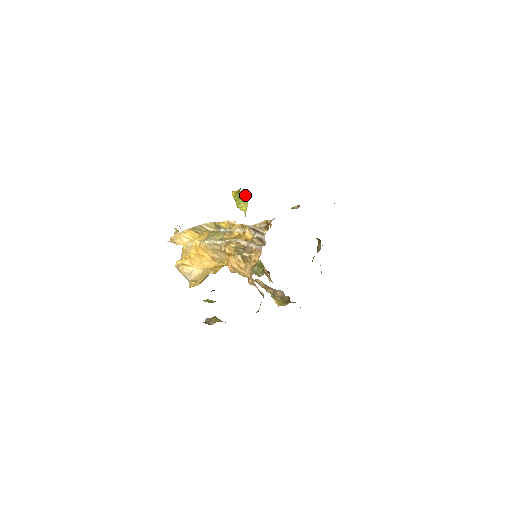
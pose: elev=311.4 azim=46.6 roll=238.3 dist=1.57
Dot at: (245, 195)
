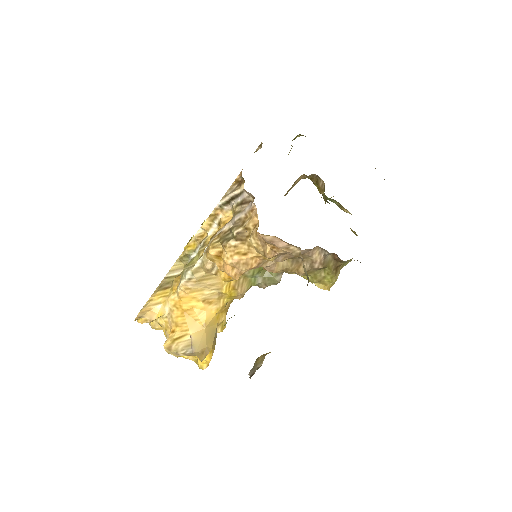
Dot at: occluded
